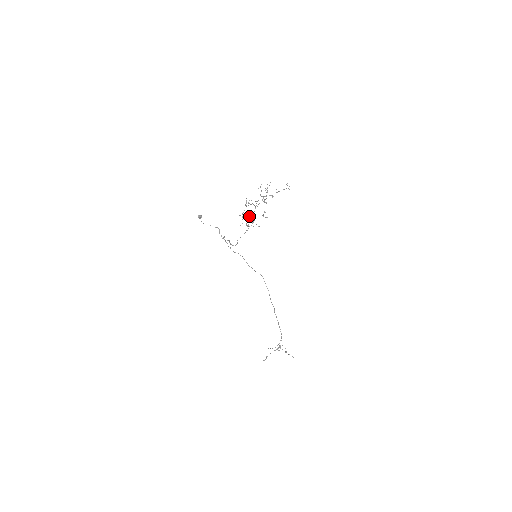
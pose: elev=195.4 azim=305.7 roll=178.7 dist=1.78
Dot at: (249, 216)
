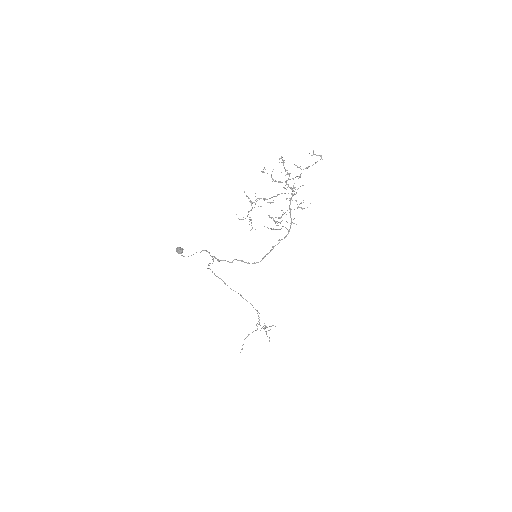
Dot at: occluded
